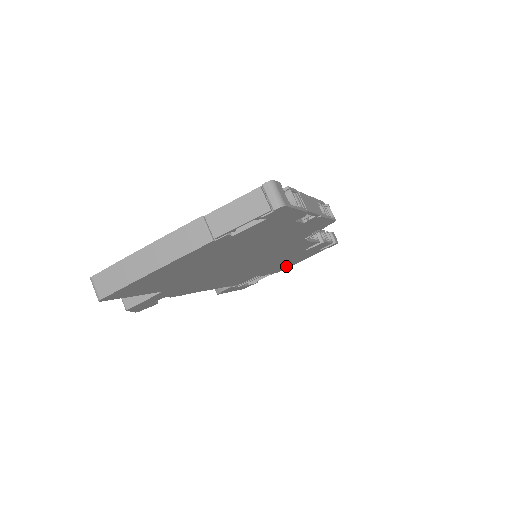
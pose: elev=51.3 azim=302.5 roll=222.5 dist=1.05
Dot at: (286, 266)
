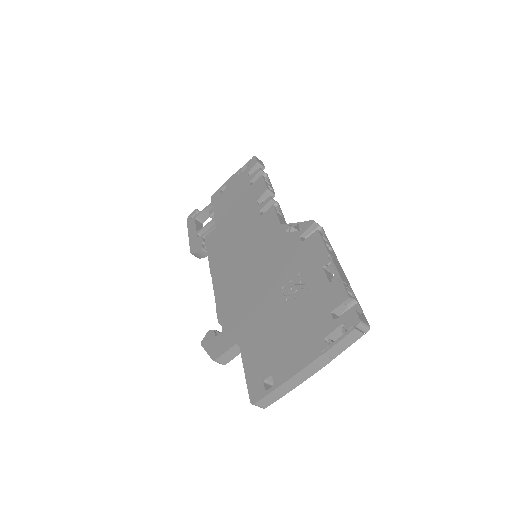
Dot at: occluded
